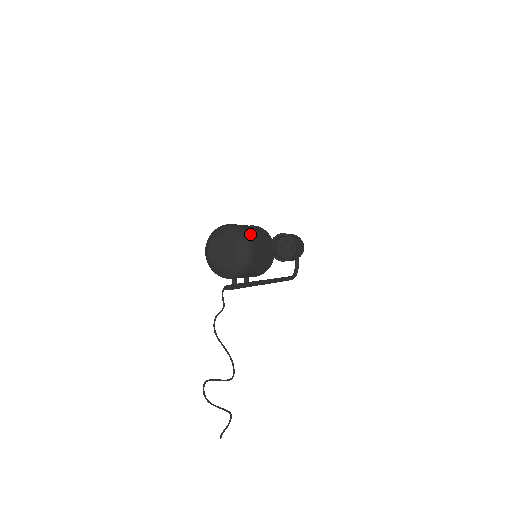
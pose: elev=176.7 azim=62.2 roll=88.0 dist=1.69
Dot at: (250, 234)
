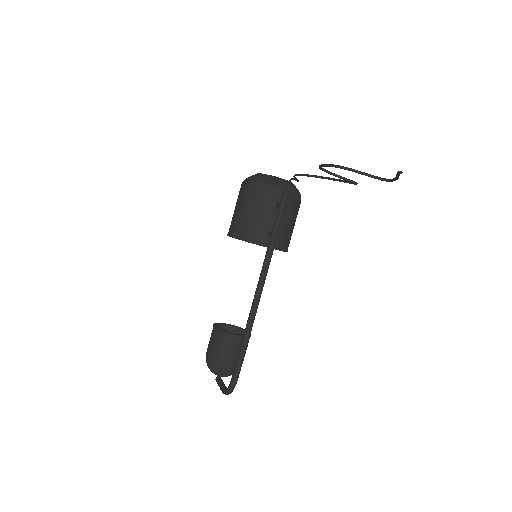
Dot at: occluded
